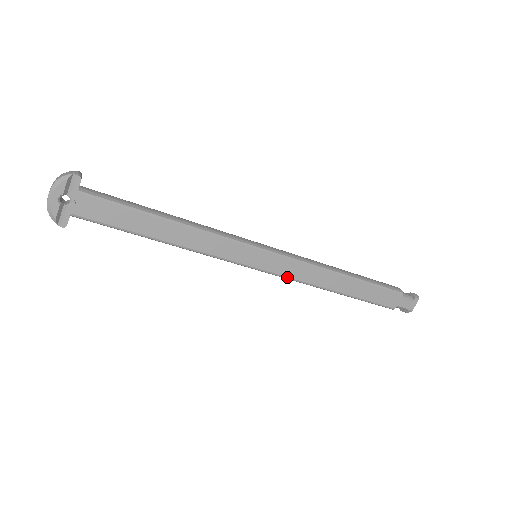
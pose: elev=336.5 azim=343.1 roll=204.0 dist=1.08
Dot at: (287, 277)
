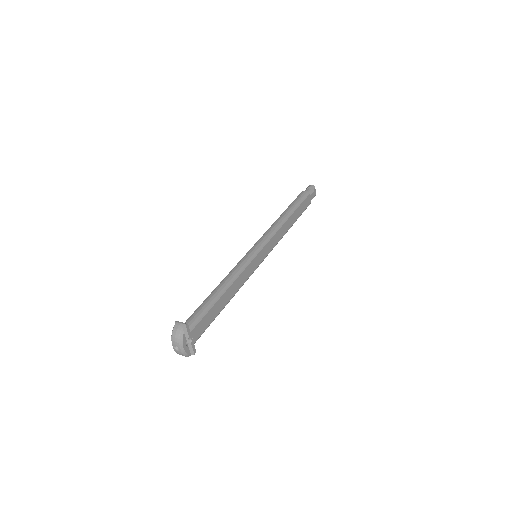
Dot at: occluded
